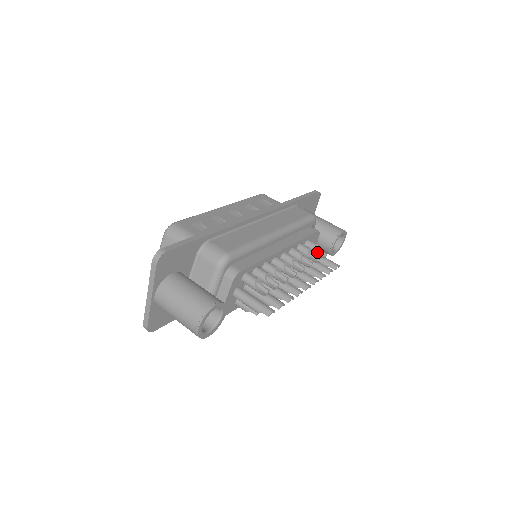
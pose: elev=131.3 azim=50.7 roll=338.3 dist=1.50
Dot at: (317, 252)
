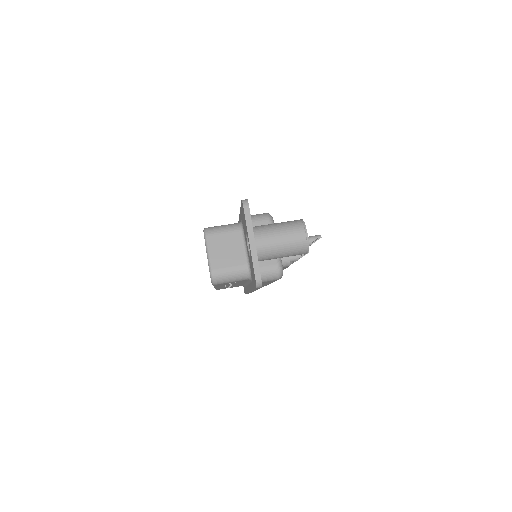
Dot at: occluded
